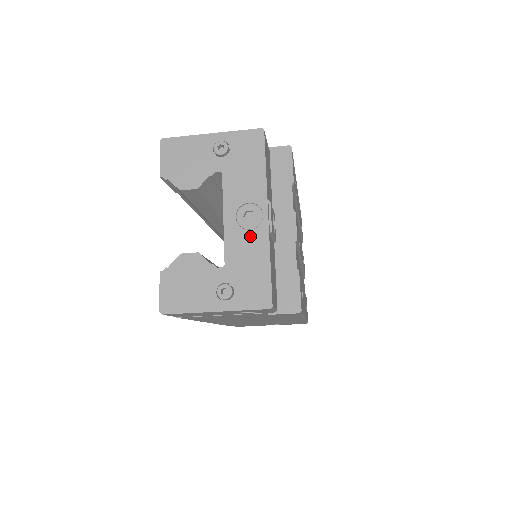
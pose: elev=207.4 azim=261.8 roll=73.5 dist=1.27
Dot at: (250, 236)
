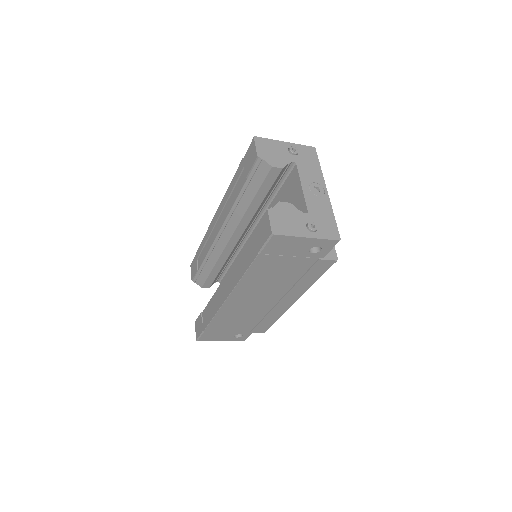
Dot at: (320, 200)
